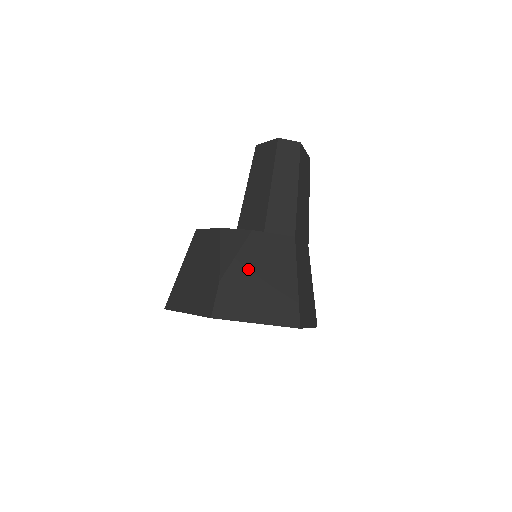
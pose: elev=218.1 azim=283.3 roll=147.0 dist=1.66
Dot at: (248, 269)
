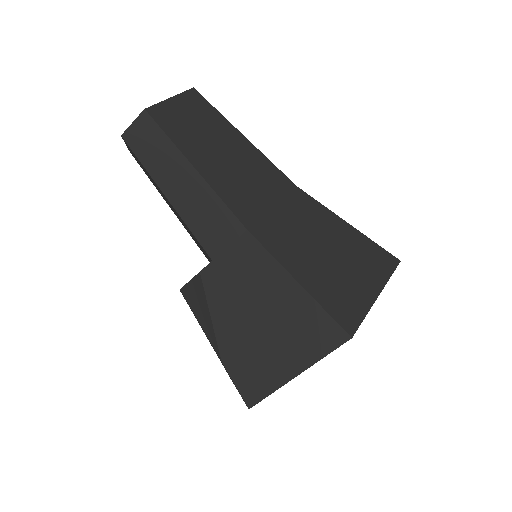
Dot at: (235, 321)
